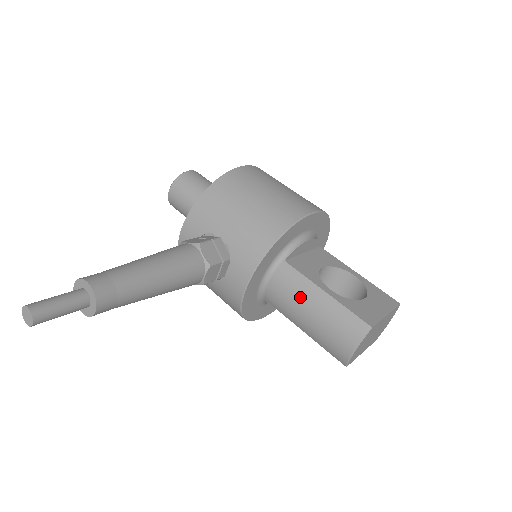
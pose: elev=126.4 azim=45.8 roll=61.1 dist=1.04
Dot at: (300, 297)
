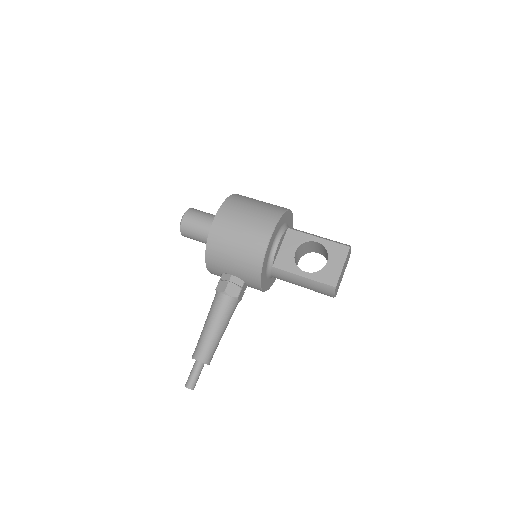
Dot at: (292, 281)
